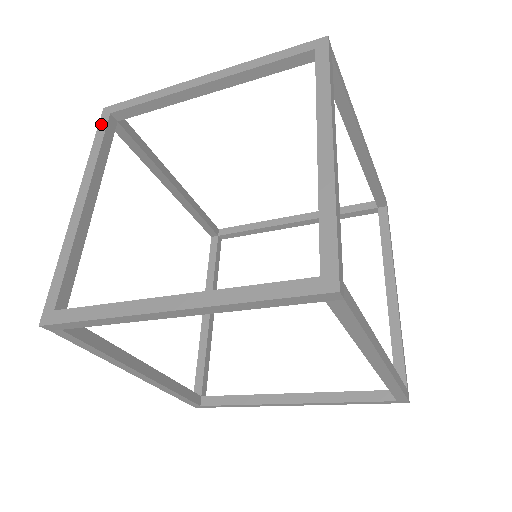
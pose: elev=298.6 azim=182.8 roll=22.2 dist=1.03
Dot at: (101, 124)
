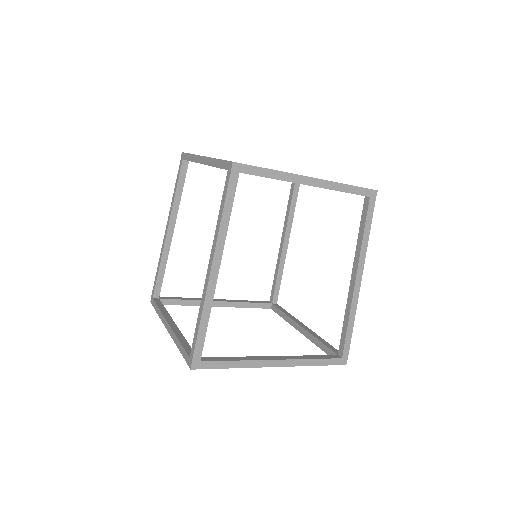
Dot at: occluded
